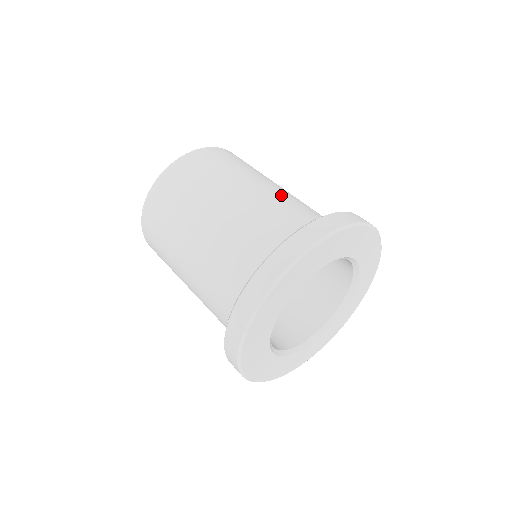
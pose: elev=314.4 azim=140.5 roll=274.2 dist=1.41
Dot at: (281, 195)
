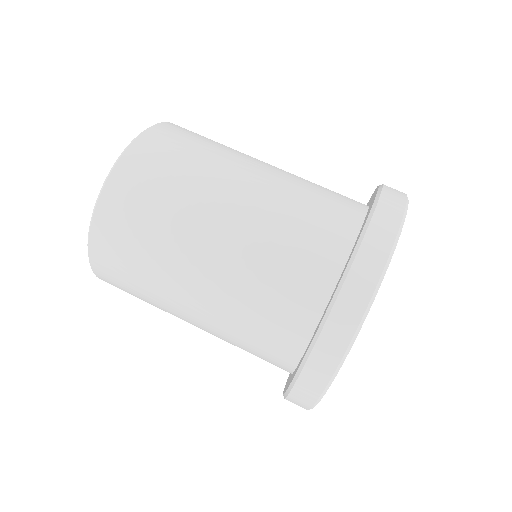
Dot at: occluded
